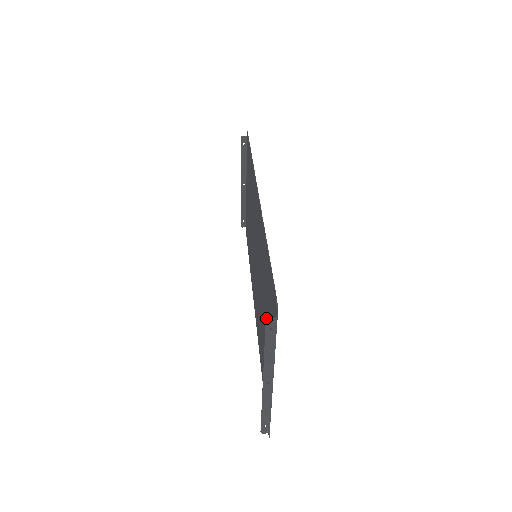
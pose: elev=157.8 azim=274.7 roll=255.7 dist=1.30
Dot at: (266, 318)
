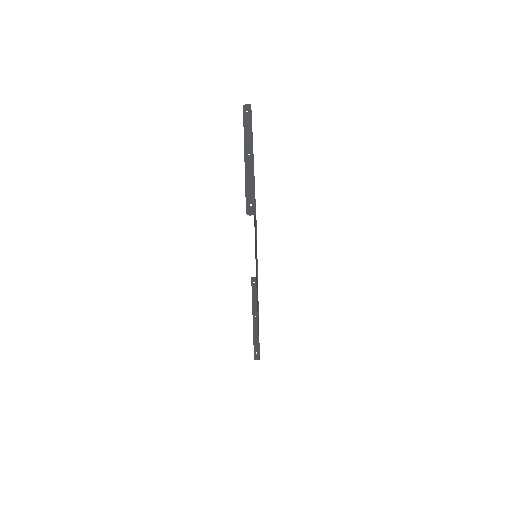
Dot at: occluded
